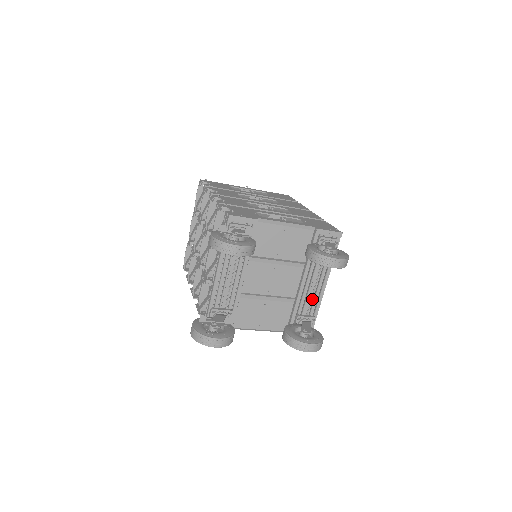
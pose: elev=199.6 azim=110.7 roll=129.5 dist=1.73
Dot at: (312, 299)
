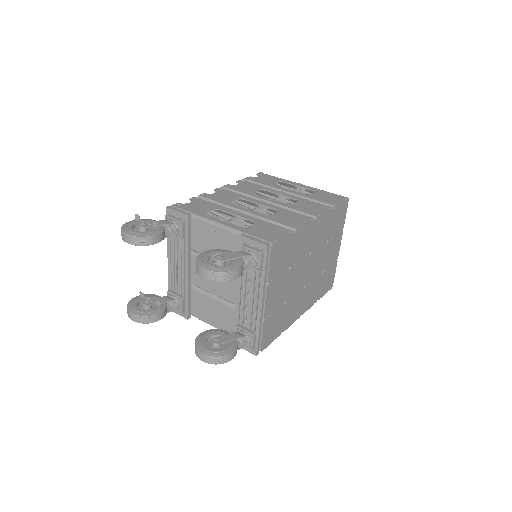
Dot at: (250, 313)
